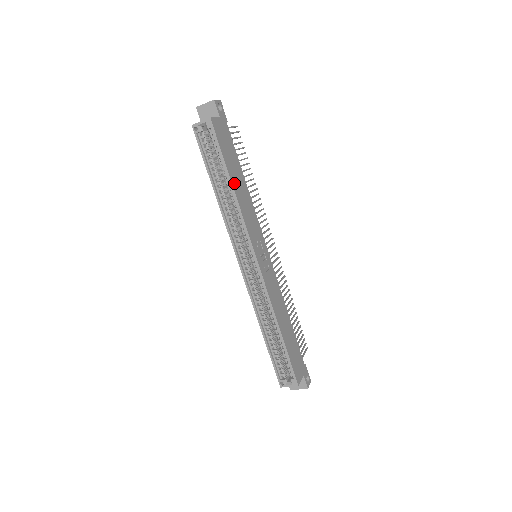
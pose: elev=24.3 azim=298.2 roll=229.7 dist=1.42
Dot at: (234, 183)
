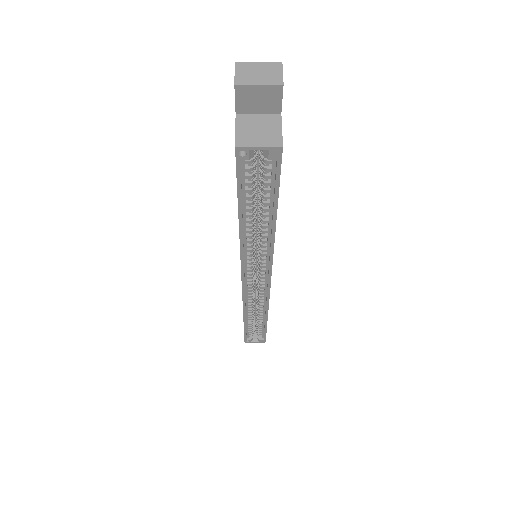
Dot at: occluded
